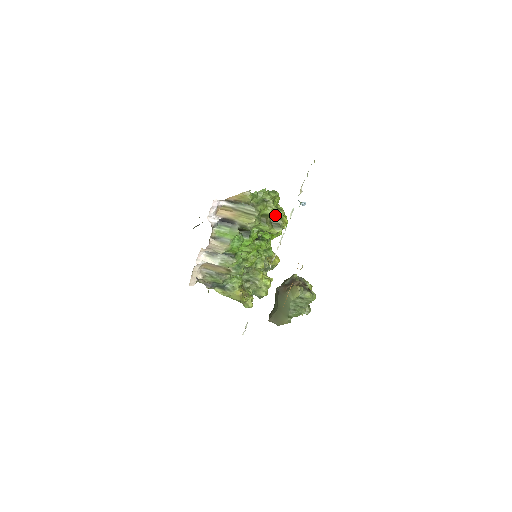
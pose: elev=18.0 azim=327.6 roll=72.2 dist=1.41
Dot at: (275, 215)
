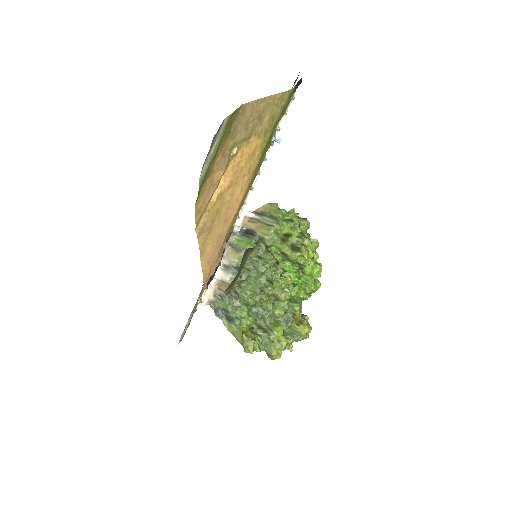
Dot at: (298, 239)
